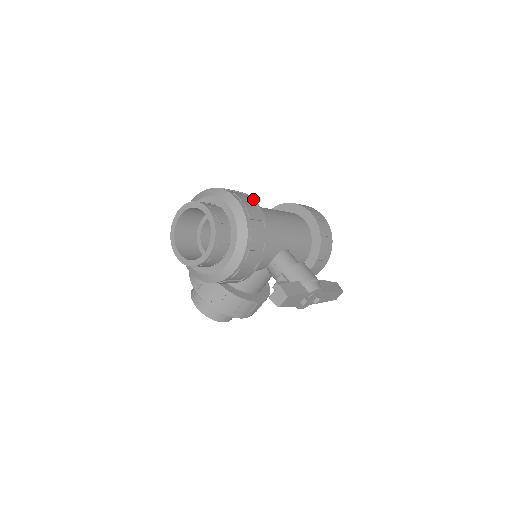
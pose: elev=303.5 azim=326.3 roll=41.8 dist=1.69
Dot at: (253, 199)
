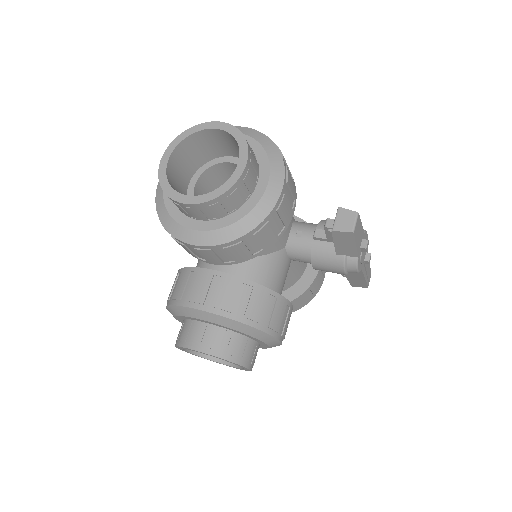
Dot at: occluded
